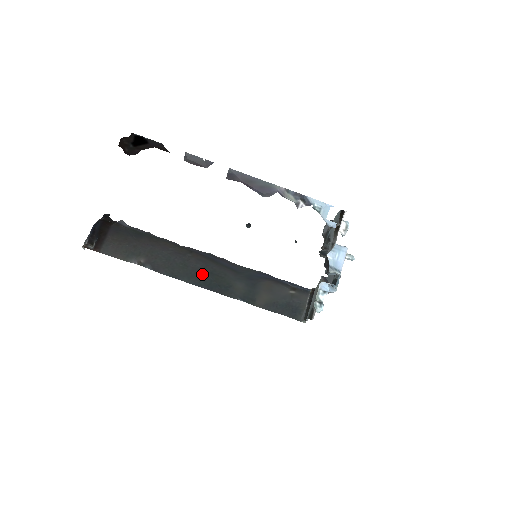
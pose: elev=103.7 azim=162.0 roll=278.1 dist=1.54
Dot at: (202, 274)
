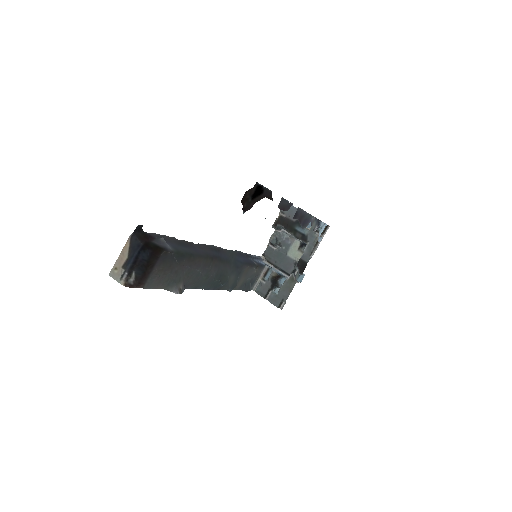
Dot at: (215, 279)
